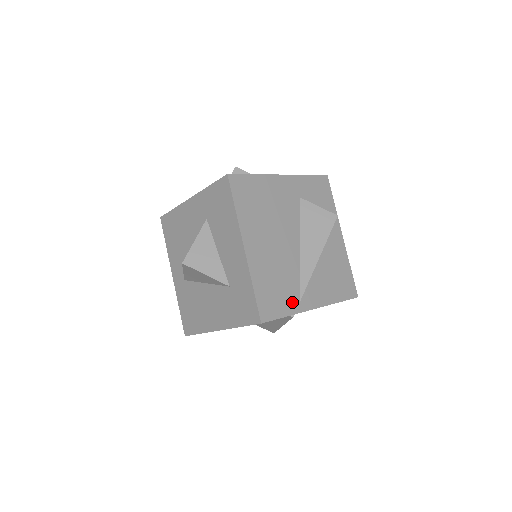
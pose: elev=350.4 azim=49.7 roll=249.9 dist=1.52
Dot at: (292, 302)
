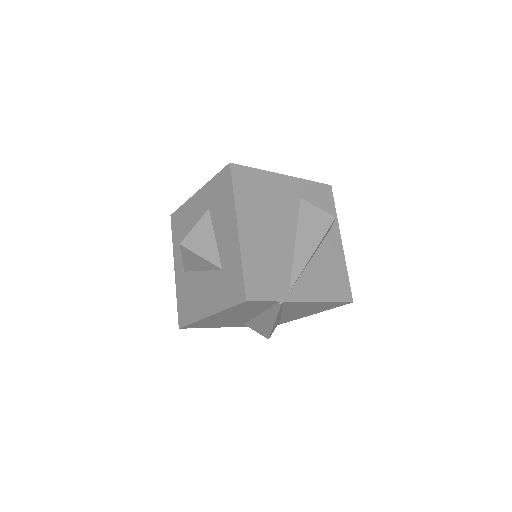
Dot at: (281, 289)
